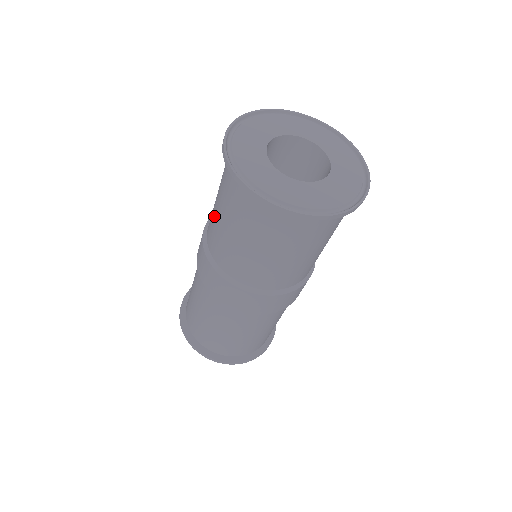
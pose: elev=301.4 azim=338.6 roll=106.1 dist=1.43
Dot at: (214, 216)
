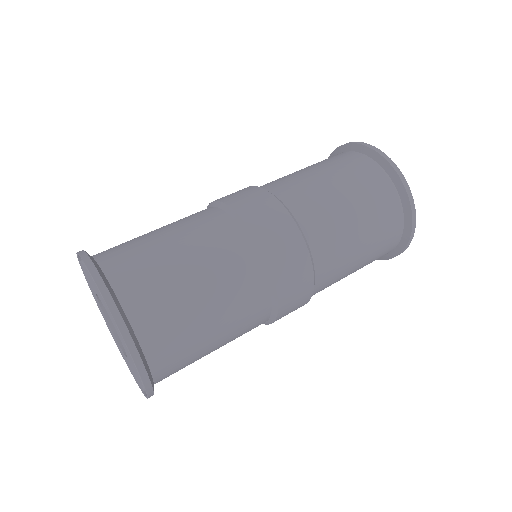
Dot at: occluded
